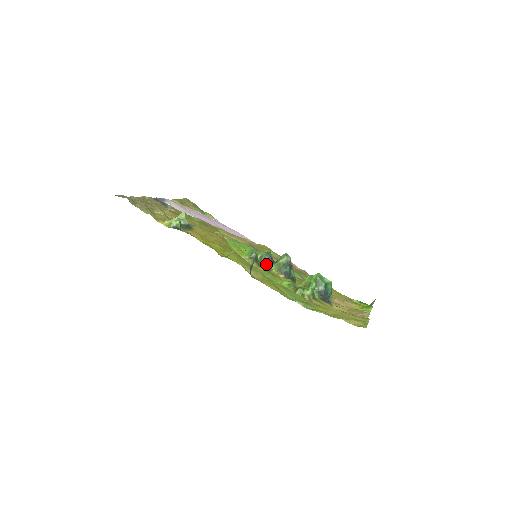
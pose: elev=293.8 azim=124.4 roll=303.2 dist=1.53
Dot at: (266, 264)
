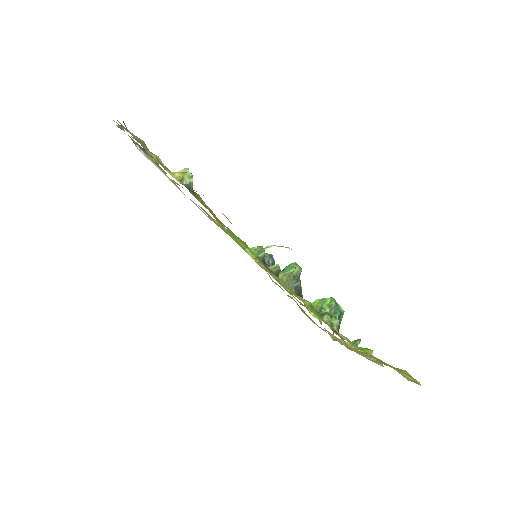
Dot at: (276, 271)
